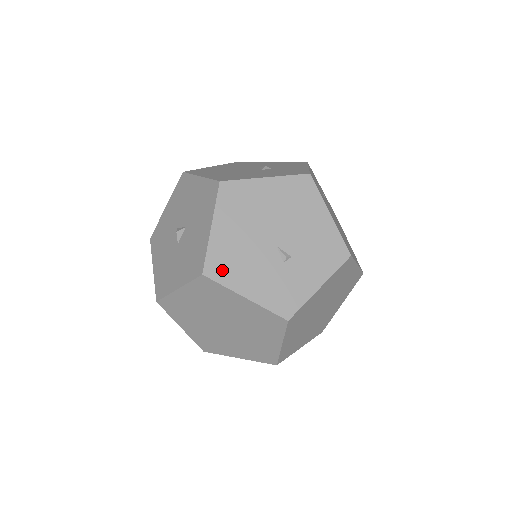
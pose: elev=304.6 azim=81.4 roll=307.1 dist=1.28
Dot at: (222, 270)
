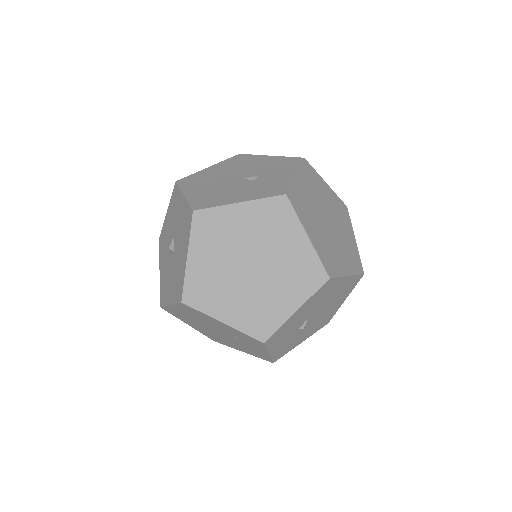
Dot at: (208, 203)
